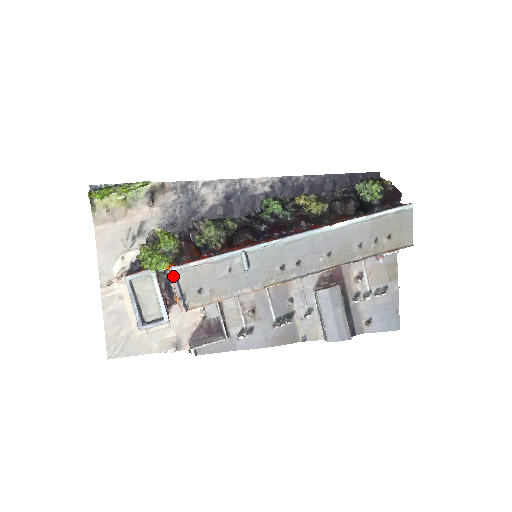
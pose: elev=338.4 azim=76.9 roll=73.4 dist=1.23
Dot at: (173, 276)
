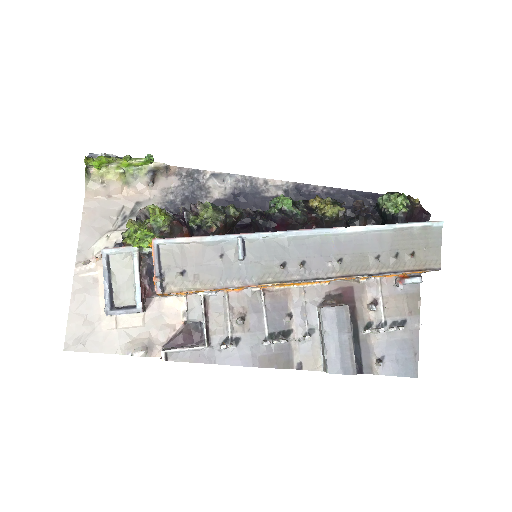
Dot at: (155, 249)
